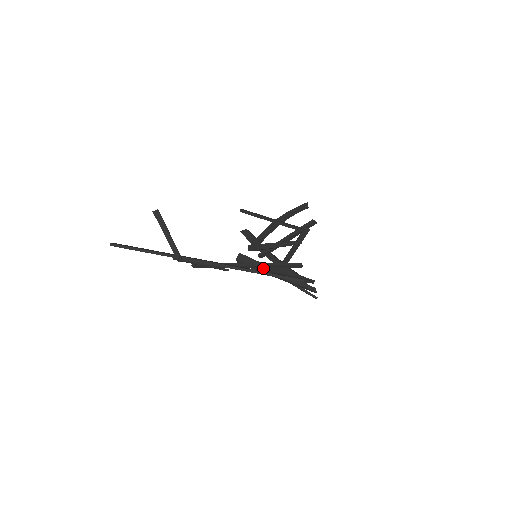
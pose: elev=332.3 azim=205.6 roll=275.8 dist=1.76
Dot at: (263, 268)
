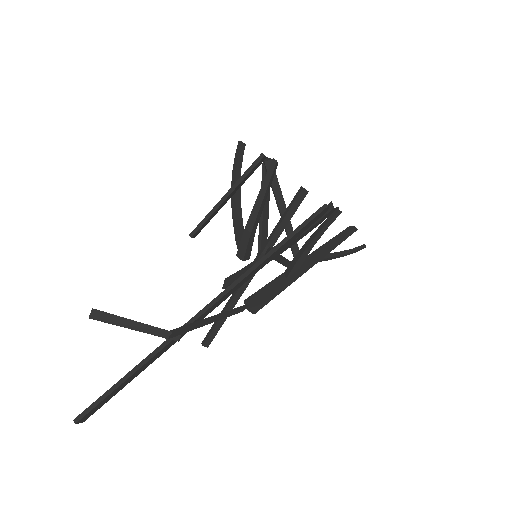
Dot at: occluded
